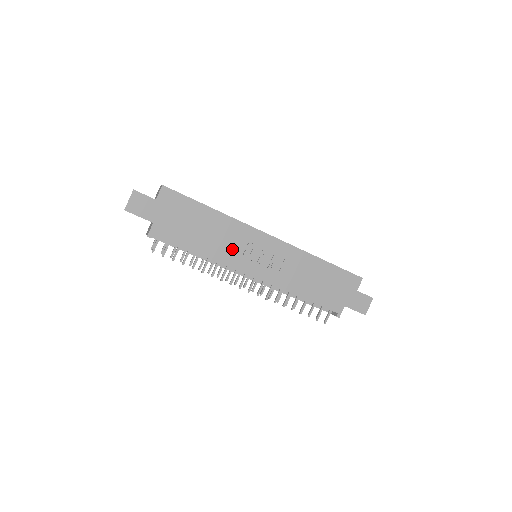
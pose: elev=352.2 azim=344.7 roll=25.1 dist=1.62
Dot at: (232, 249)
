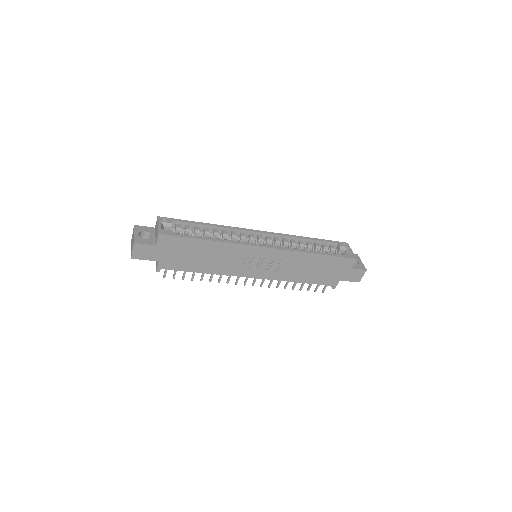
Dot at: (232, 264)
